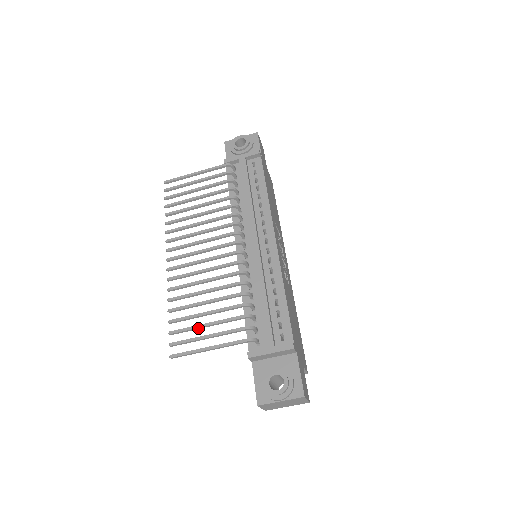
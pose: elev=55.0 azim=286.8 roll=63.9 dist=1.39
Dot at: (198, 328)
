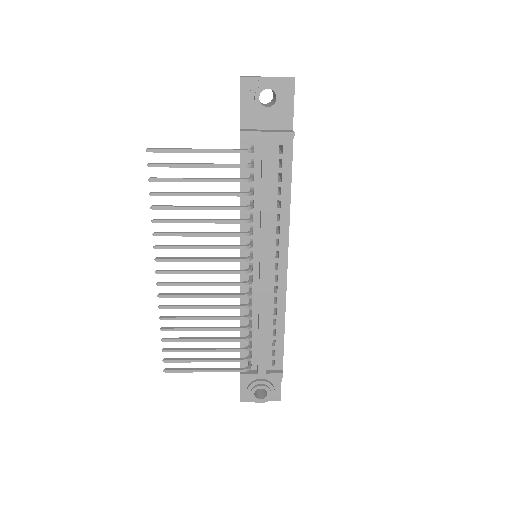
Dot at: (194, 351)
